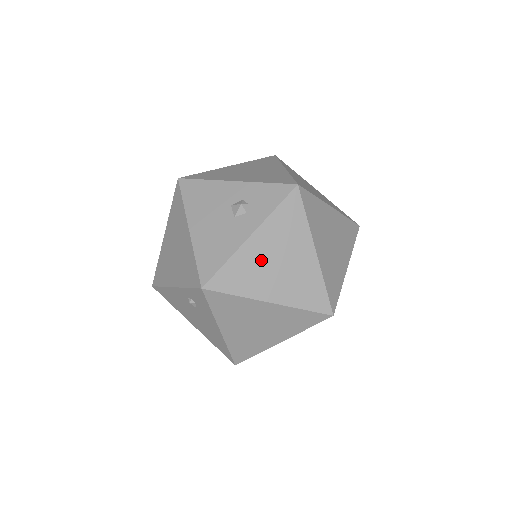
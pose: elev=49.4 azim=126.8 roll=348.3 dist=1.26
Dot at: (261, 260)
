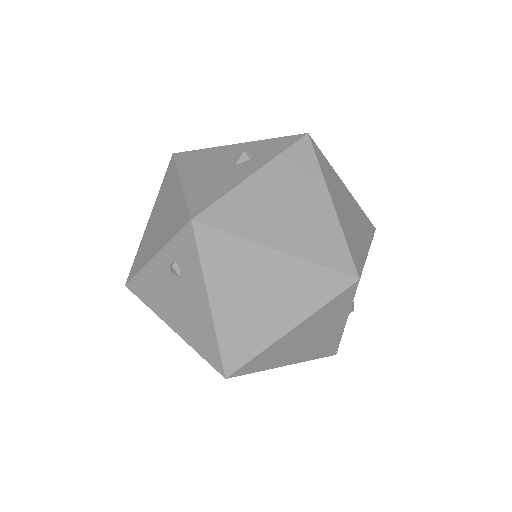
Dot at: (267, 200)
